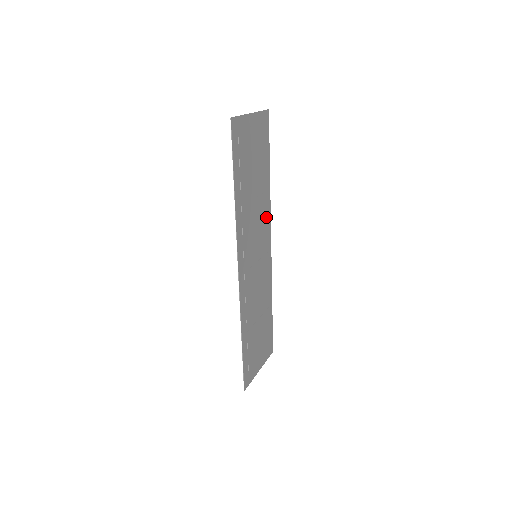
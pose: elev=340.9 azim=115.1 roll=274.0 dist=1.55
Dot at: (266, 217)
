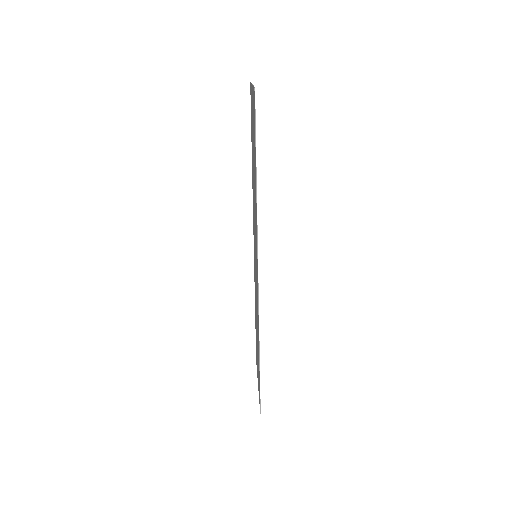
Dot at: occluded
